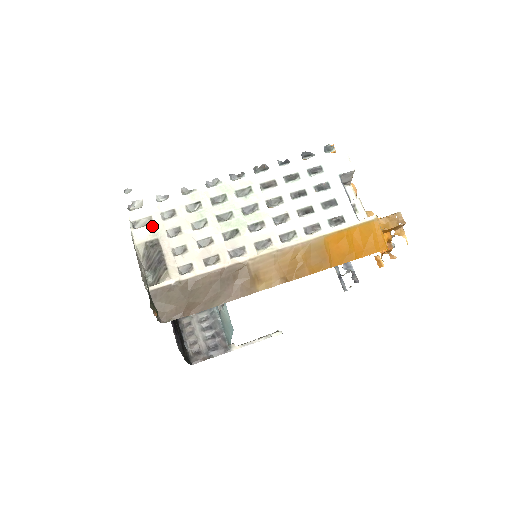
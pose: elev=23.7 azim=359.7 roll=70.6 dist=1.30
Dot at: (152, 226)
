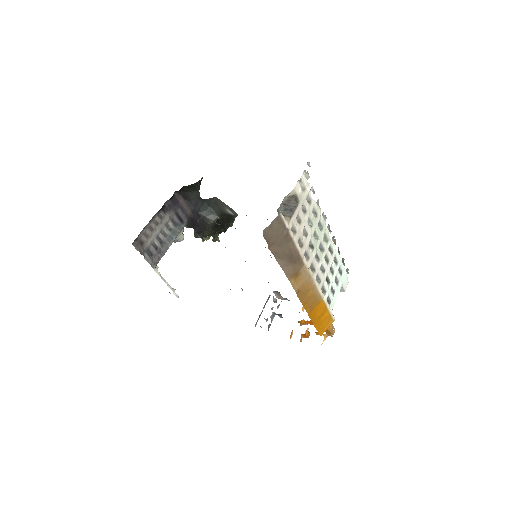
Dot at: (303, 193)
